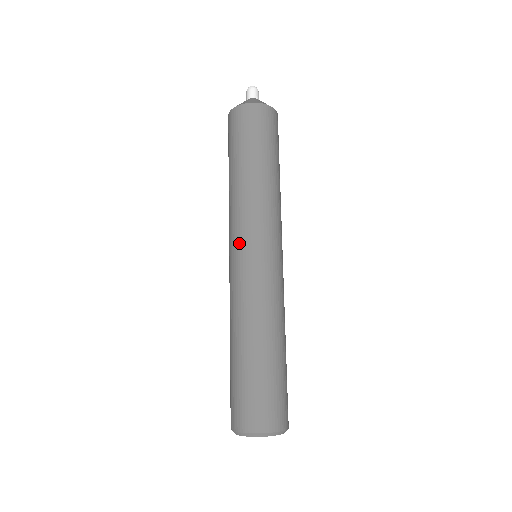
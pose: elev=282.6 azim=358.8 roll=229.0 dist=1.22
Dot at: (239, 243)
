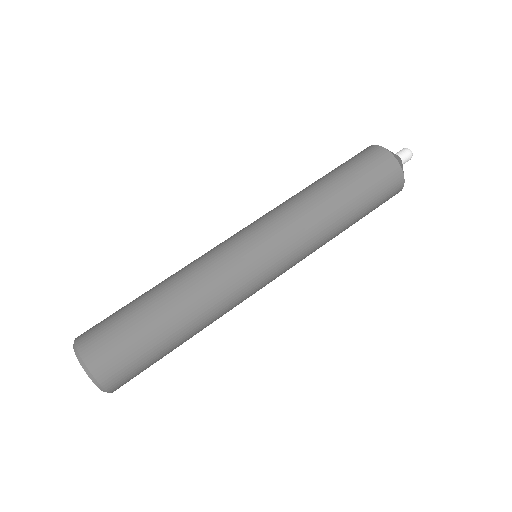
Dot at: (267, 243)
